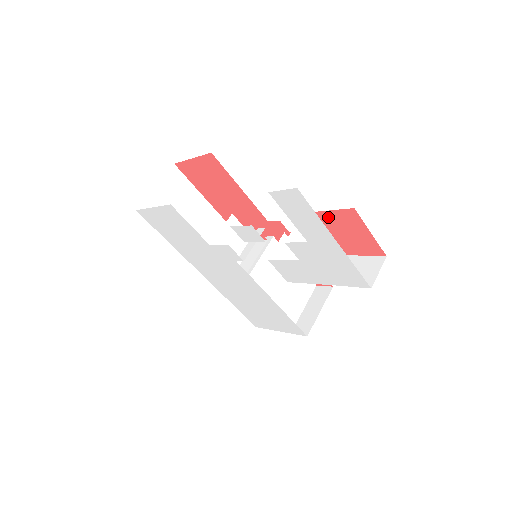
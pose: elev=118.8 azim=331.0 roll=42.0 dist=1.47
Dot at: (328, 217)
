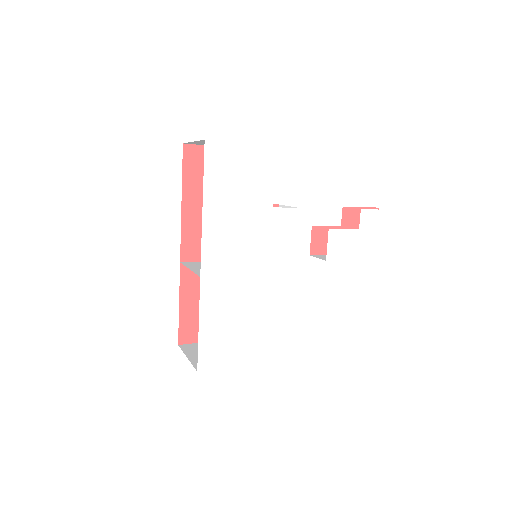
Dot at: (358, 213)
